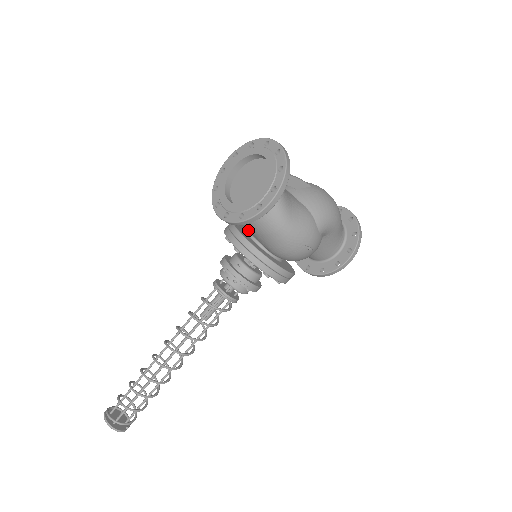
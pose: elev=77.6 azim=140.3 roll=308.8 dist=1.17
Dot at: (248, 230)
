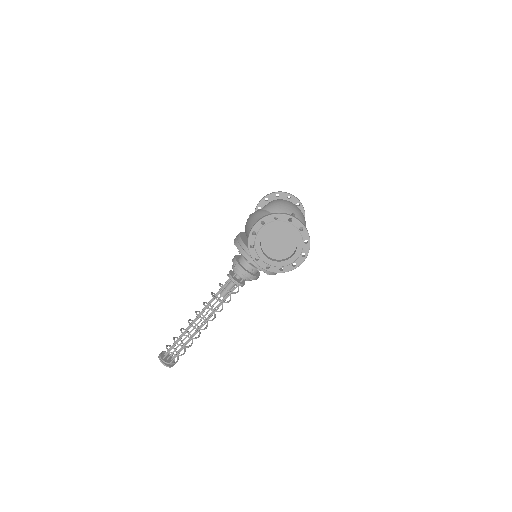
Dot at: occluded
